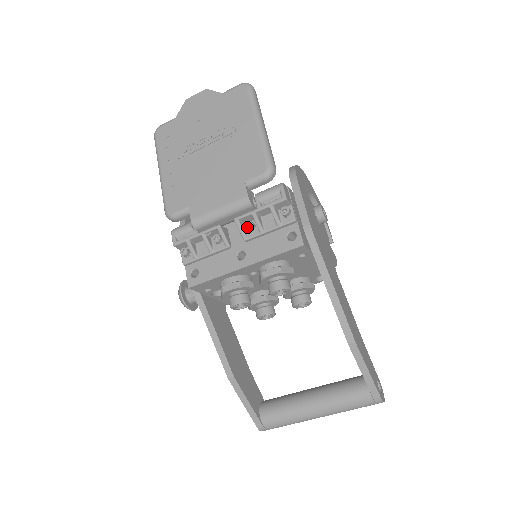
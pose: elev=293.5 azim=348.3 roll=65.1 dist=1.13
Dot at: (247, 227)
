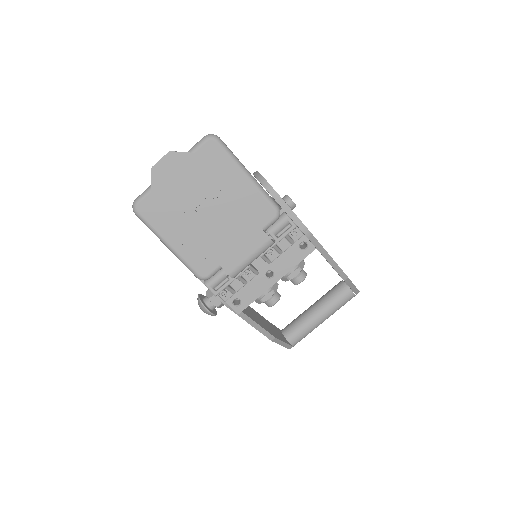
Dot at: (270, 256)
